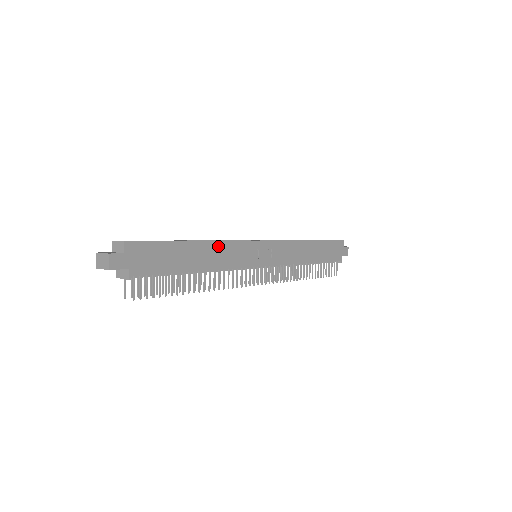
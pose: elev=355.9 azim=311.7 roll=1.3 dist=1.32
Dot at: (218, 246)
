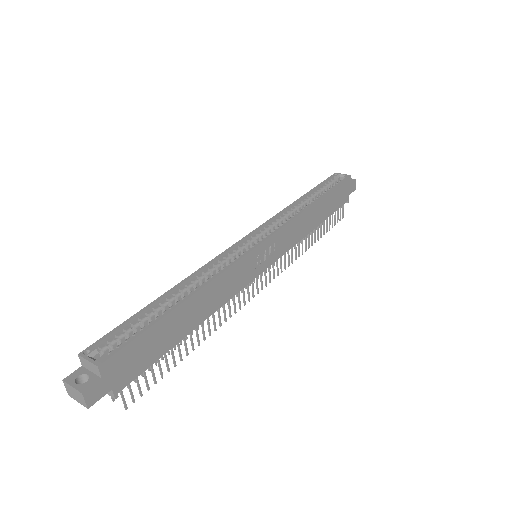
Dot at: (213, 285)
